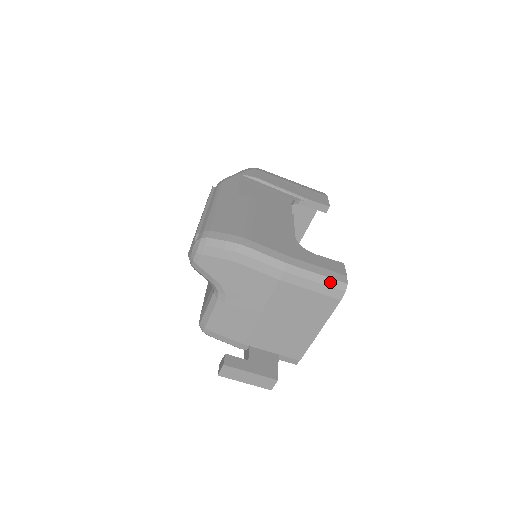
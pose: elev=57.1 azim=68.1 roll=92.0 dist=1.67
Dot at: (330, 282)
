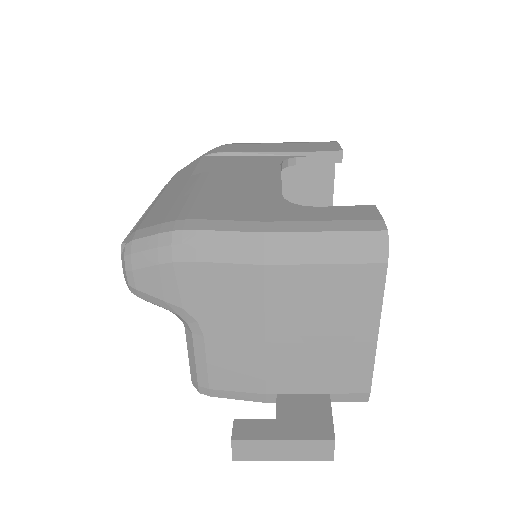
Dot at: (354, 238)
